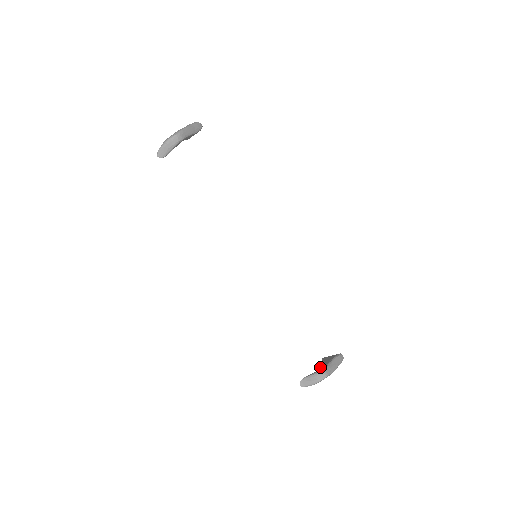
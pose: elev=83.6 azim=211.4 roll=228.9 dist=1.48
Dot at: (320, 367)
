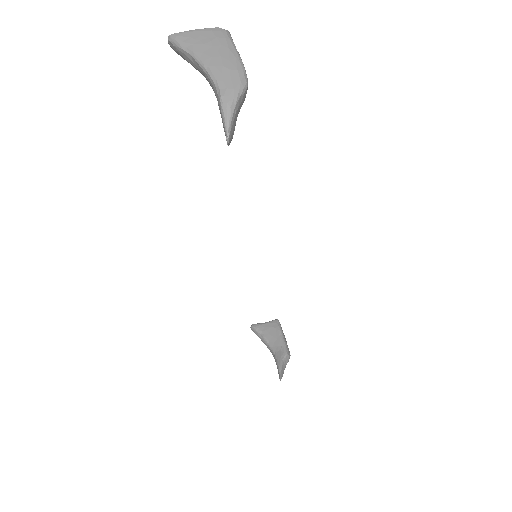
Dot at: (270, 344)
